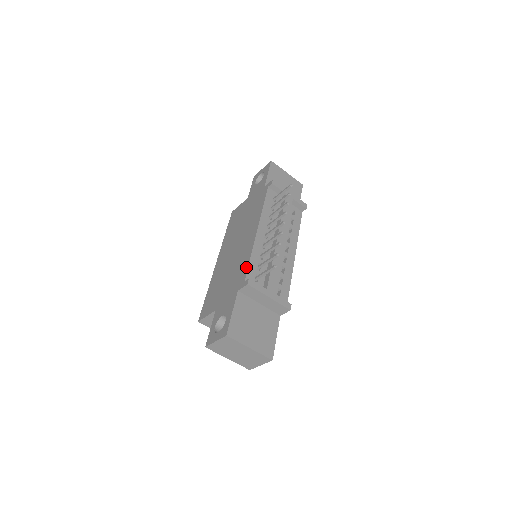
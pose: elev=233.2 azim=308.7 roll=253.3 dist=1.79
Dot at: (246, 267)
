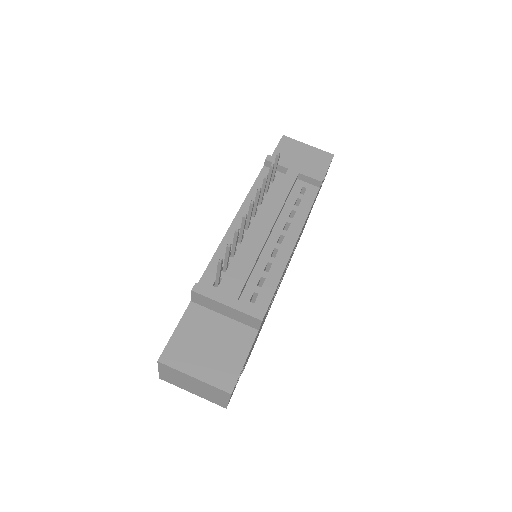
Dot at: (206, 269)
